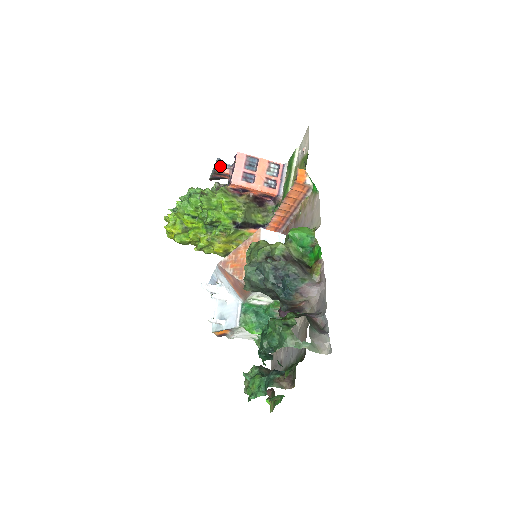
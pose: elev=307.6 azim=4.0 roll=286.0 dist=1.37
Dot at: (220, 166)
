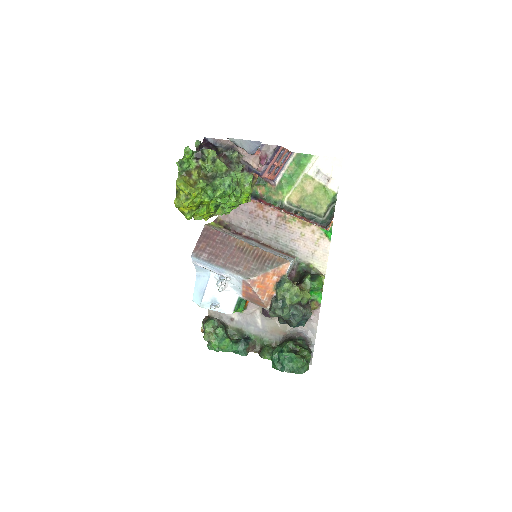
Dot at: (257, 149)
